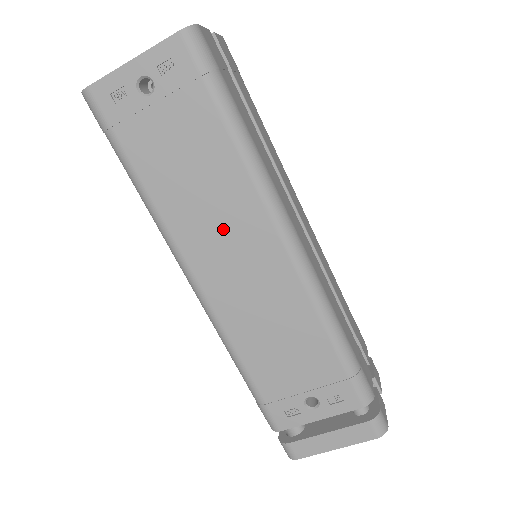
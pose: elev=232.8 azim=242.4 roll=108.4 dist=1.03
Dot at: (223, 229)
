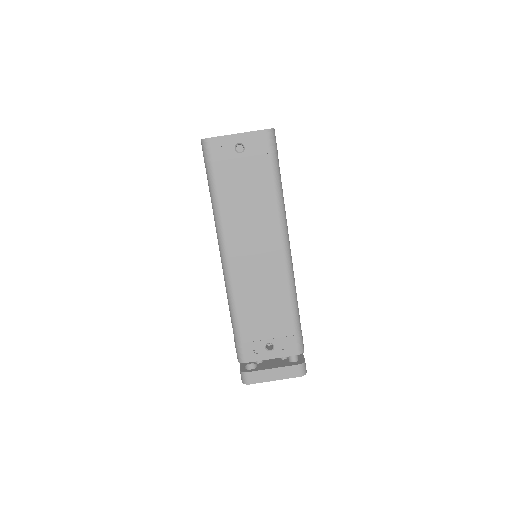
Dot at: (254, 232)
